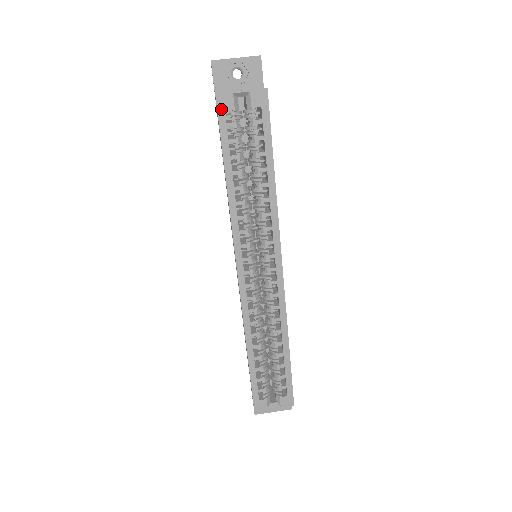
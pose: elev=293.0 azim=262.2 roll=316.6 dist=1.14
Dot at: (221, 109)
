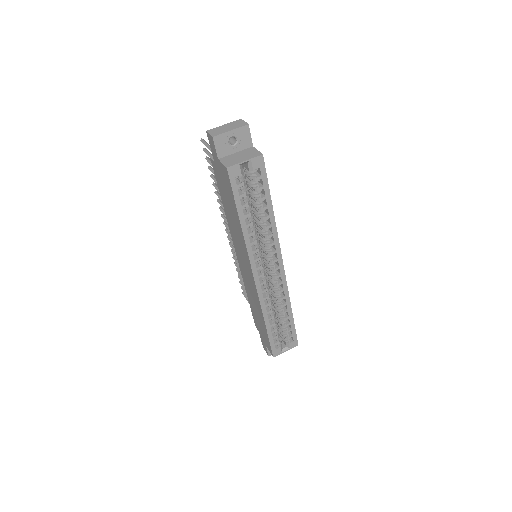
Dot at: (232, 177)
